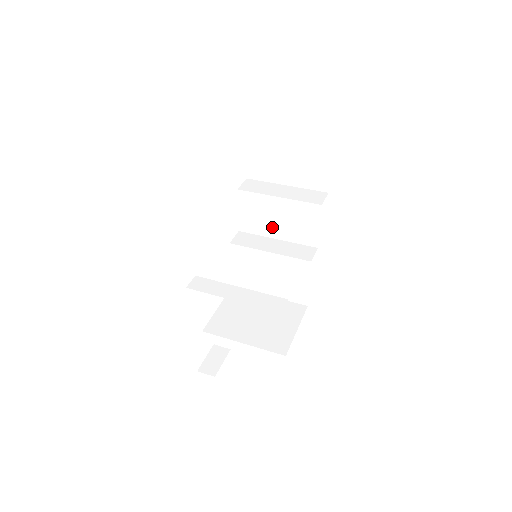
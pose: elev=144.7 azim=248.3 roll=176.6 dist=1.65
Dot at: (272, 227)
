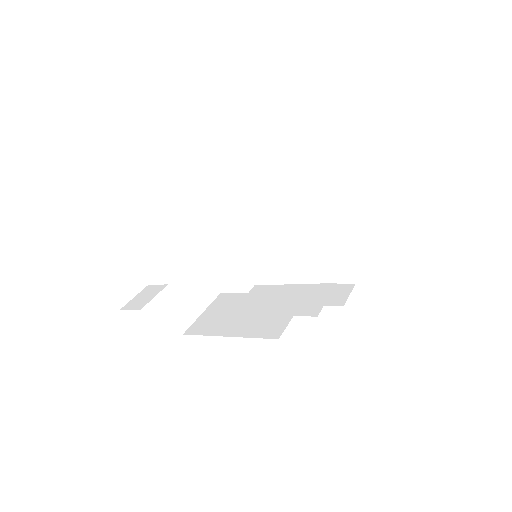
Dot at: occluded
